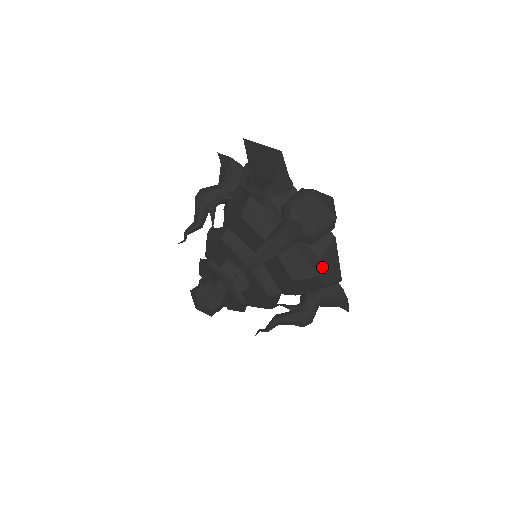
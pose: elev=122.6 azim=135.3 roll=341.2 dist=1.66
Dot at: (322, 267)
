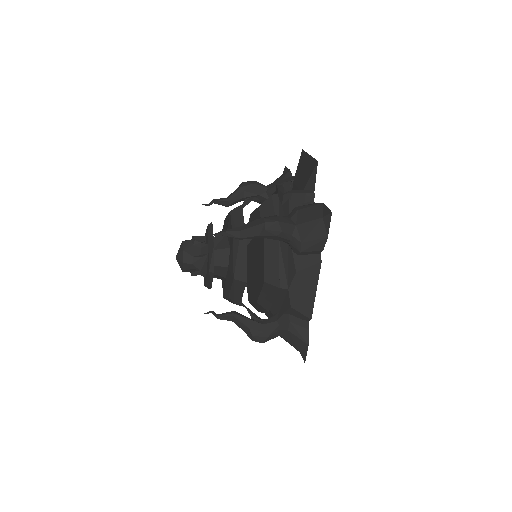
Dot at: (295, 284)
